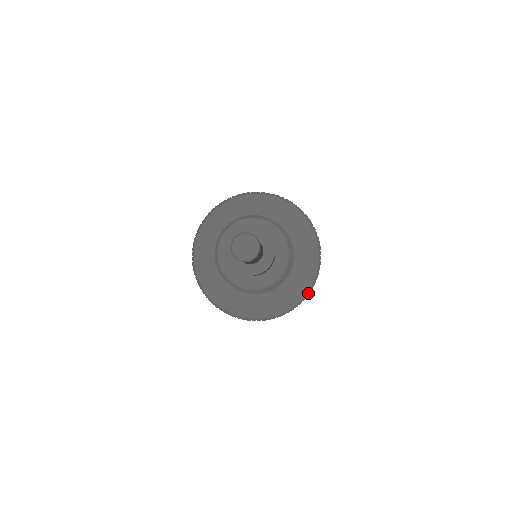
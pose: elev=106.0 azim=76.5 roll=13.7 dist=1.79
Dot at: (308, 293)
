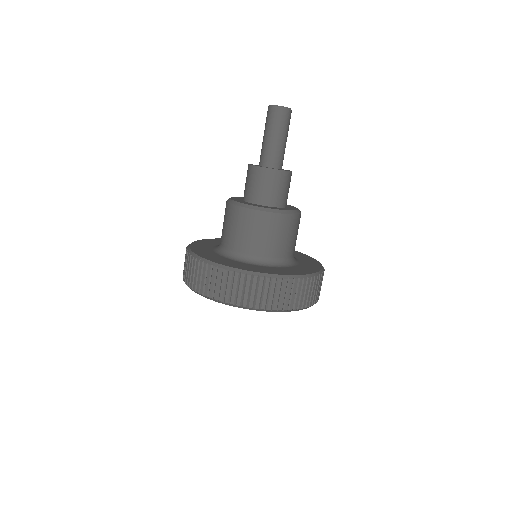
Dot at: (313, 275)
